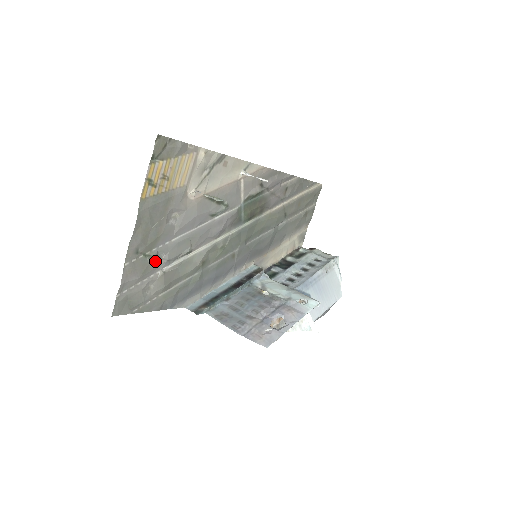
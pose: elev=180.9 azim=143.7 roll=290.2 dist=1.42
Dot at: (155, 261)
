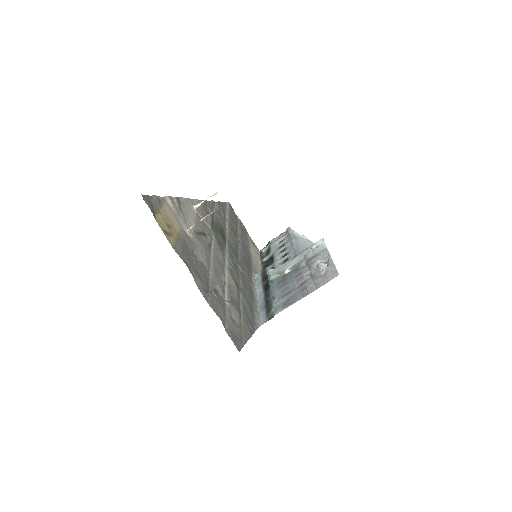
Dot at: (218, 295)
